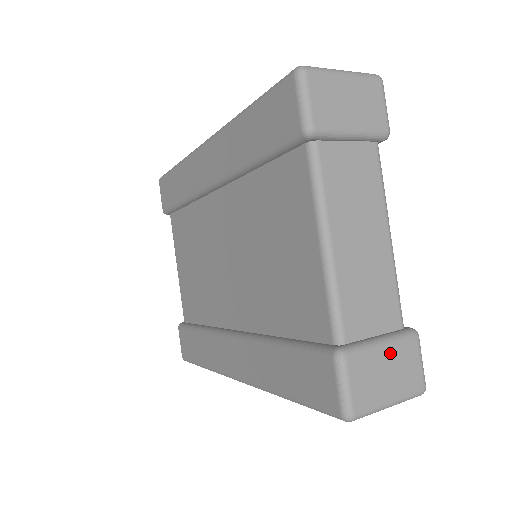
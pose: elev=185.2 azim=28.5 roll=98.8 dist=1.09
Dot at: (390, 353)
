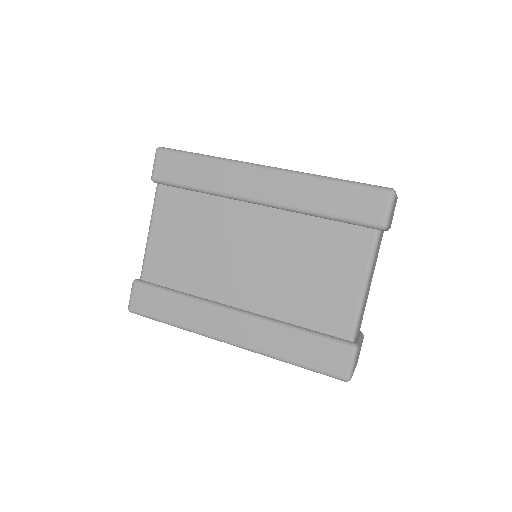
Dot at: occluded
